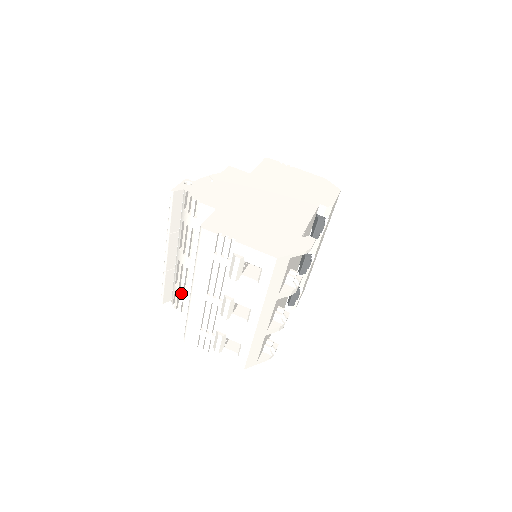
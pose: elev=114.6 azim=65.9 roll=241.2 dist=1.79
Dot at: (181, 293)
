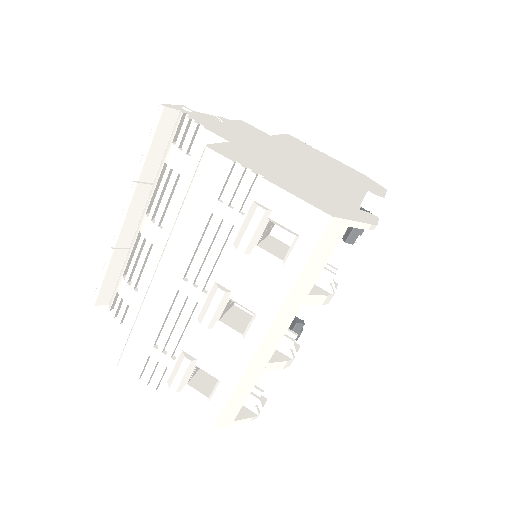
Dot at: (130, 289)
